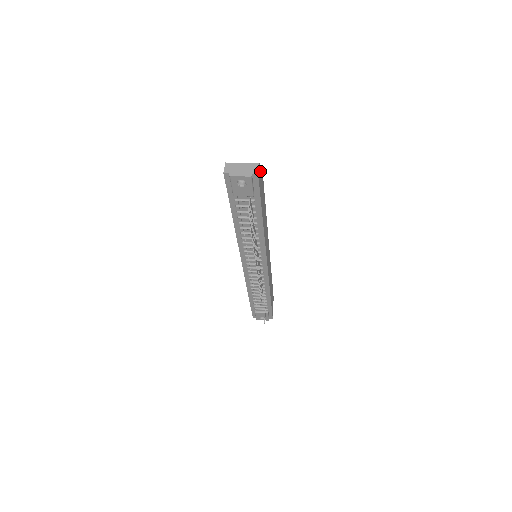
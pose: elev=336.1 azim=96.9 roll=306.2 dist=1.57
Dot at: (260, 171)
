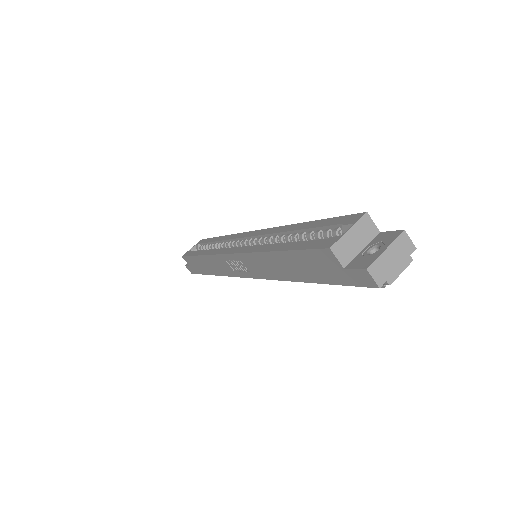
Dot at: (373, 224)
